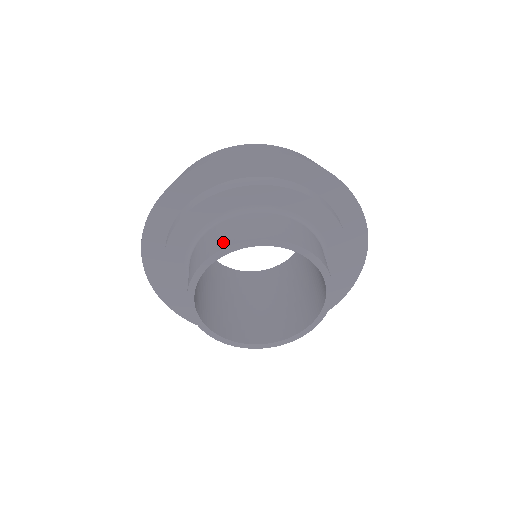
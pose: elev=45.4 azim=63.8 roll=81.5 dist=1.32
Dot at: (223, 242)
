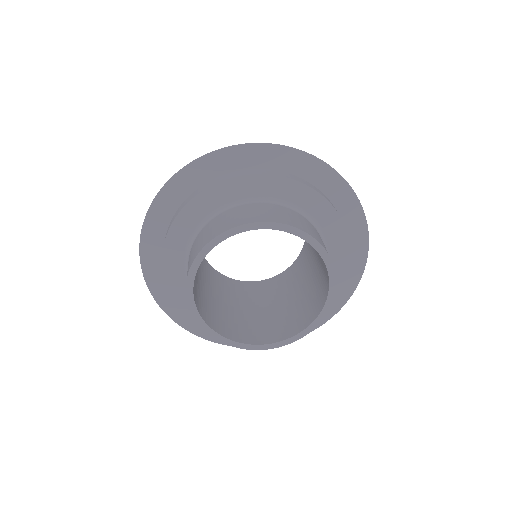
Dot at: (215, 232)
